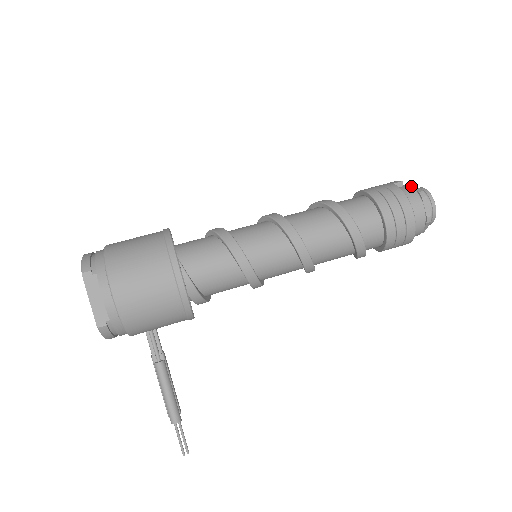
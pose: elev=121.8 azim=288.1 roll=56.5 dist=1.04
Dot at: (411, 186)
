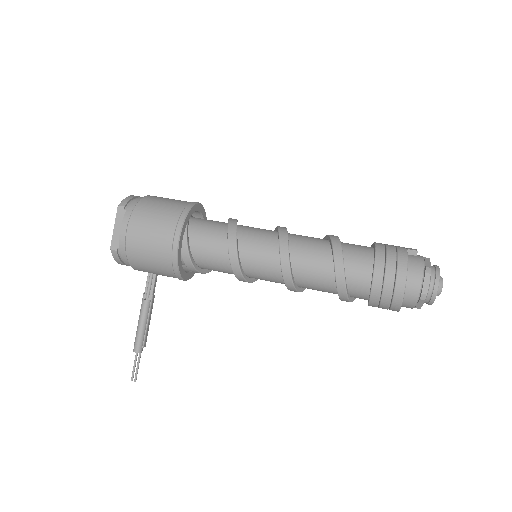
Dot at: (423, 259)
